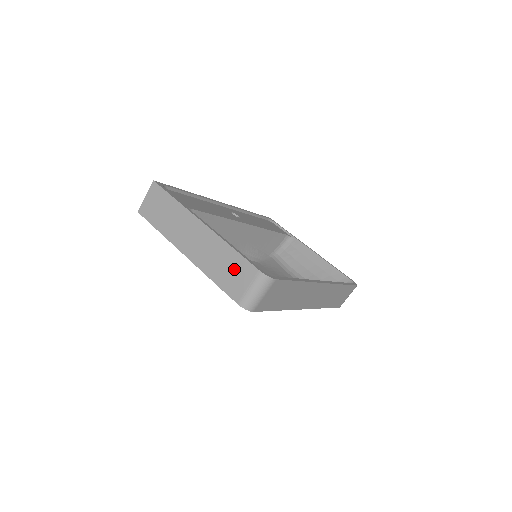
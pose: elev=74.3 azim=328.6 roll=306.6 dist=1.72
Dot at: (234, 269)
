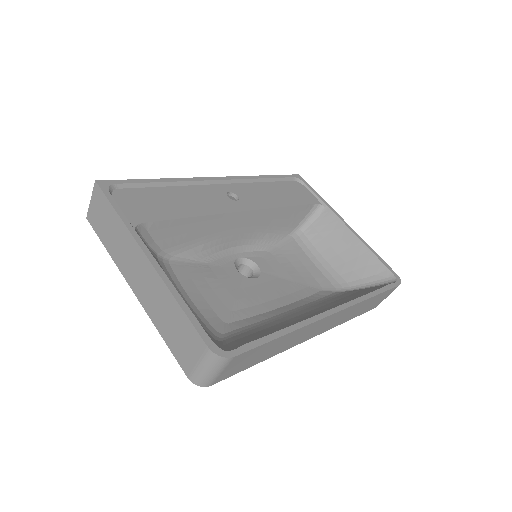
Dot at: (181, 333)
